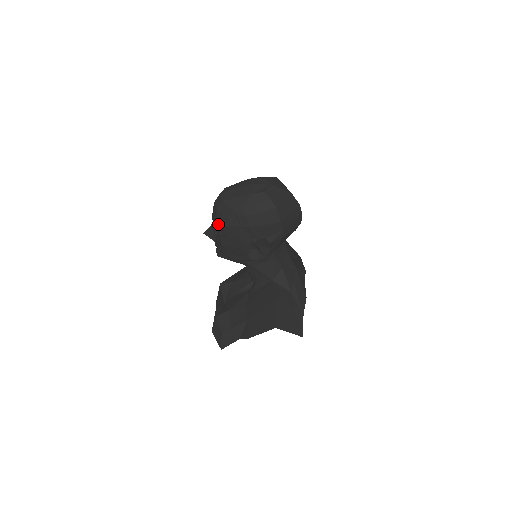
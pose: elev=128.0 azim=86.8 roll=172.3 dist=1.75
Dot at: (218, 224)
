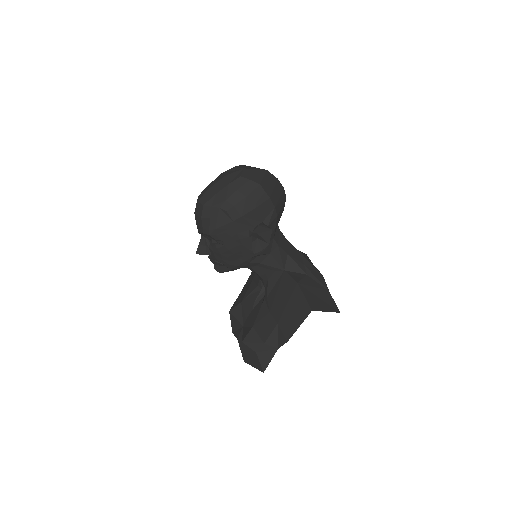
Dot at: (208, 231)
